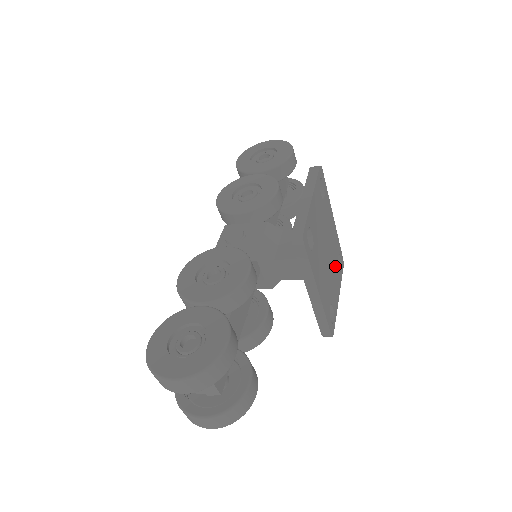
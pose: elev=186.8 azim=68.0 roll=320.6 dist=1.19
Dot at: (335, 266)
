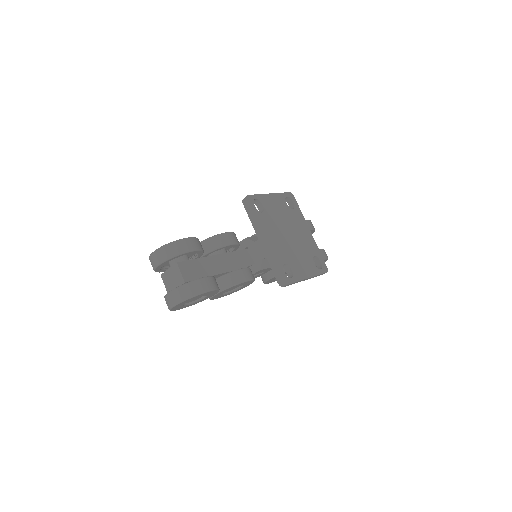
Dot at: (306, 256)
